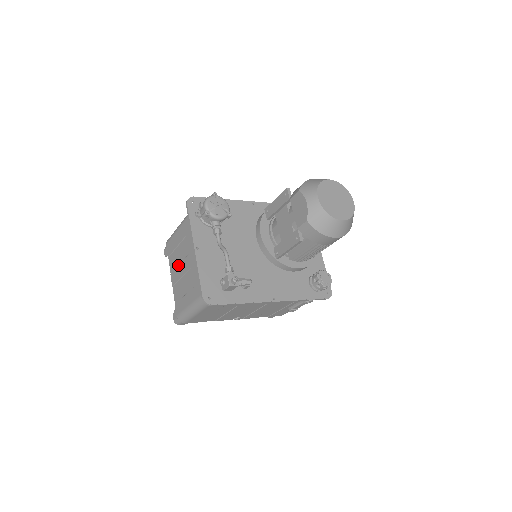
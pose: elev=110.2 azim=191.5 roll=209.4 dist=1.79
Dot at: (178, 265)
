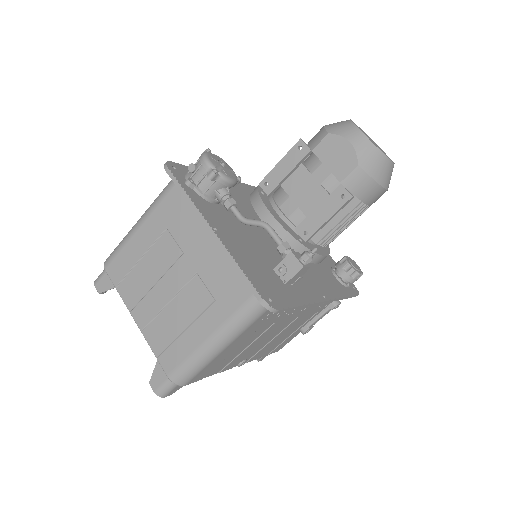
Dot at: (153, 286)
